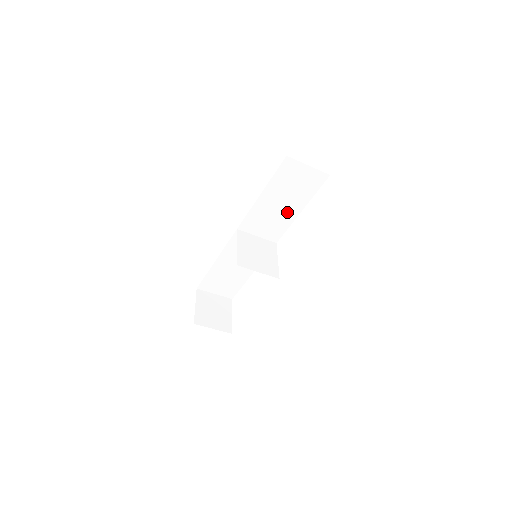
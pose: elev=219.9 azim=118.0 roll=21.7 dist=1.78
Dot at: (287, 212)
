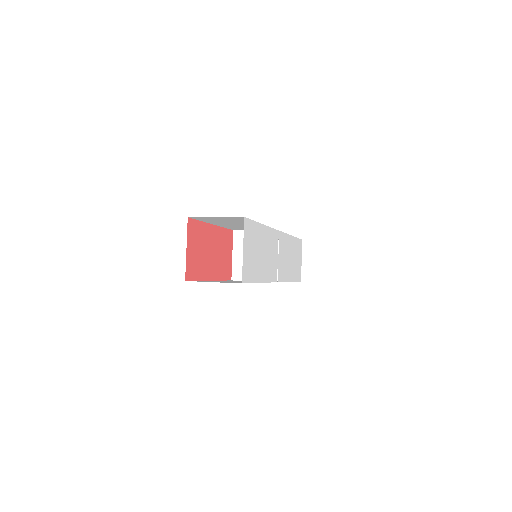
Dot at: occluded
